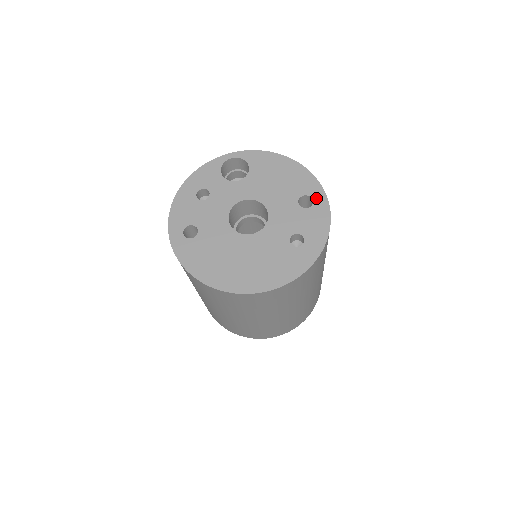
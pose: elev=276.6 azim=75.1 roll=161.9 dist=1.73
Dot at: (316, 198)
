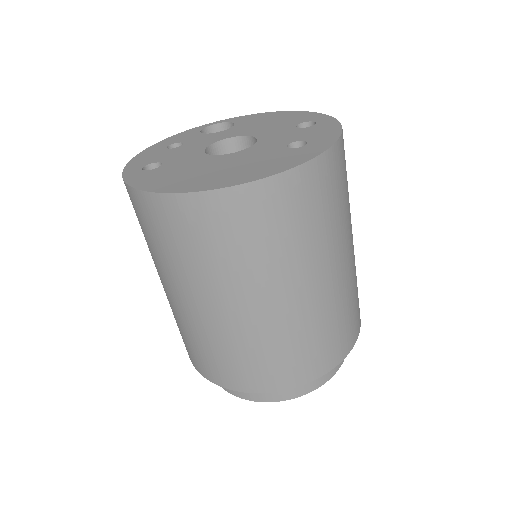
Dot at: (319, 120)
